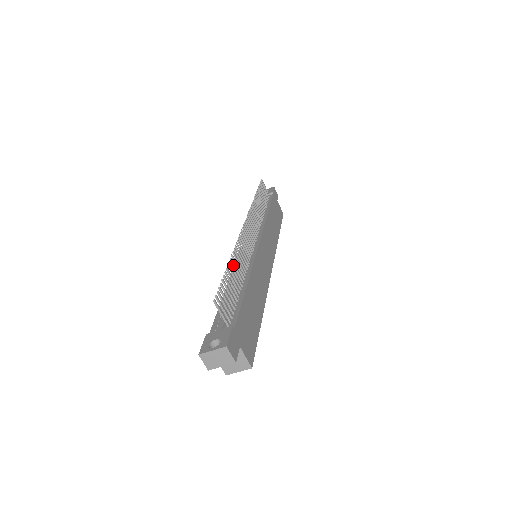
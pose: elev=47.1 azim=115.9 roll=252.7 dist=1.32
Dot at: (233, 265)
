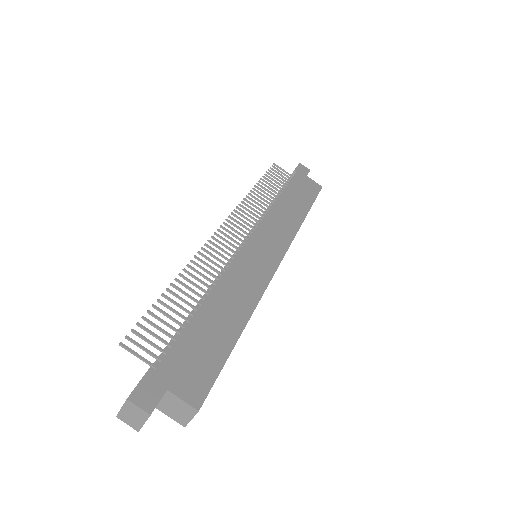
Dot at: (182, 285)
